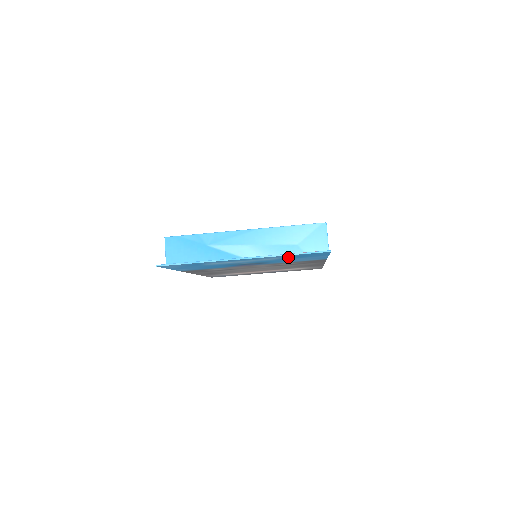
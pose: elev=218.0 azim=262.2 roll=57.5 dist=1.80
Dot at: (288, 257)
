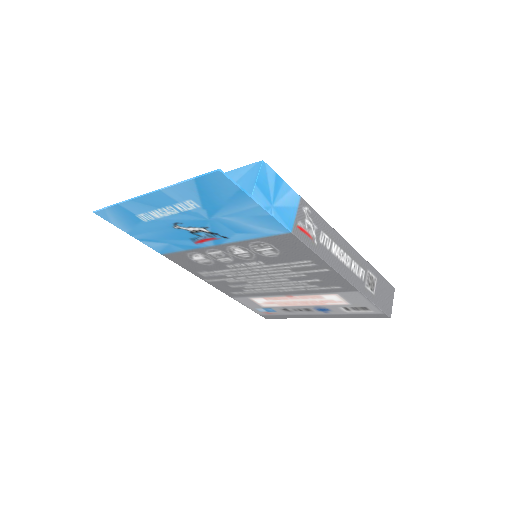
Dot at: (202, 199)
